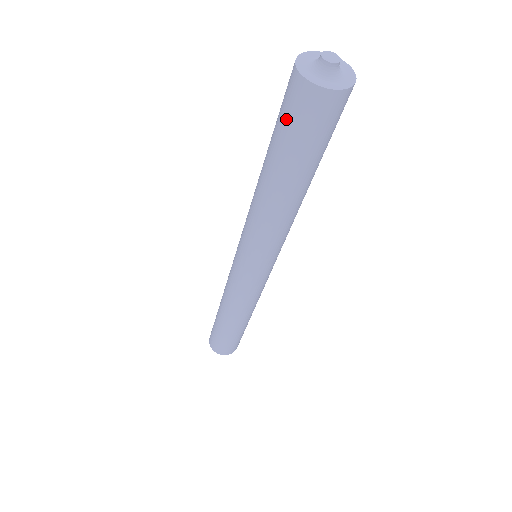
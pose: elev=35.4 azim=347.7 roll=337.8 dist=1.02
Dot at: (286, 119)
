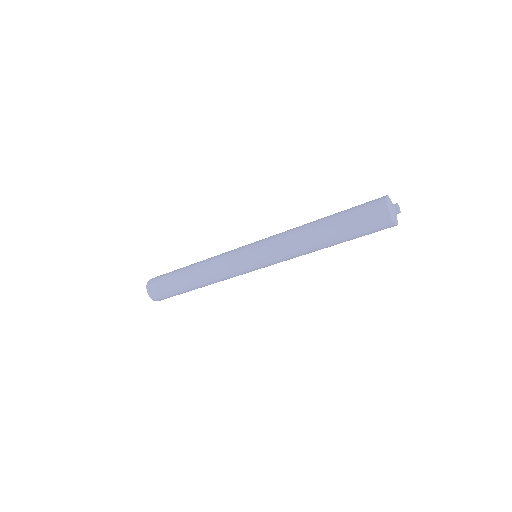
Dot at: (361, 208)
